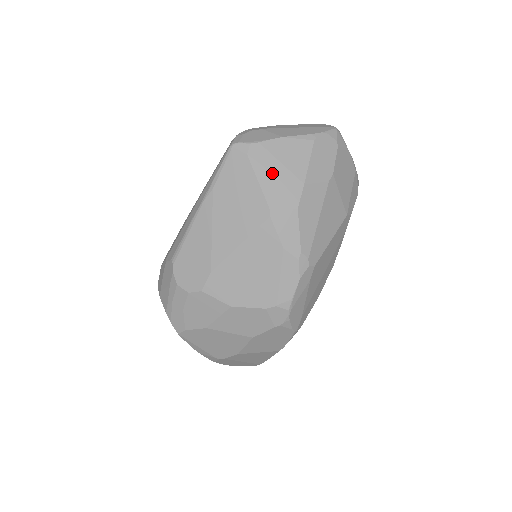
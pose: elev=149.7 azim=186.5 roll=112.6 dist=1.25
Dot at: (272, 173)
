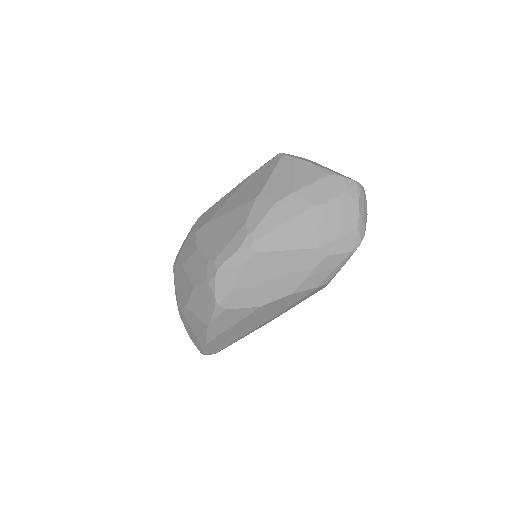
Dot at: (282, 176)
